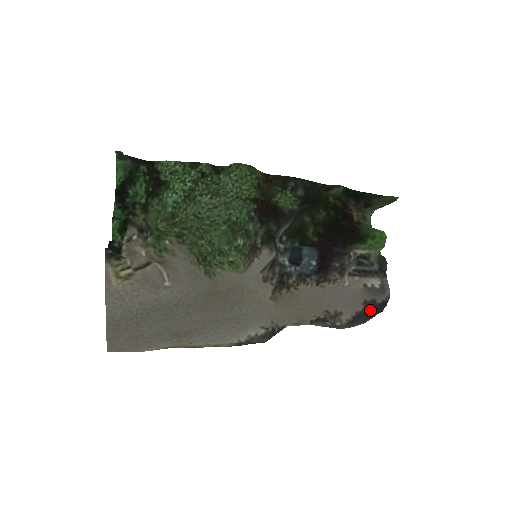
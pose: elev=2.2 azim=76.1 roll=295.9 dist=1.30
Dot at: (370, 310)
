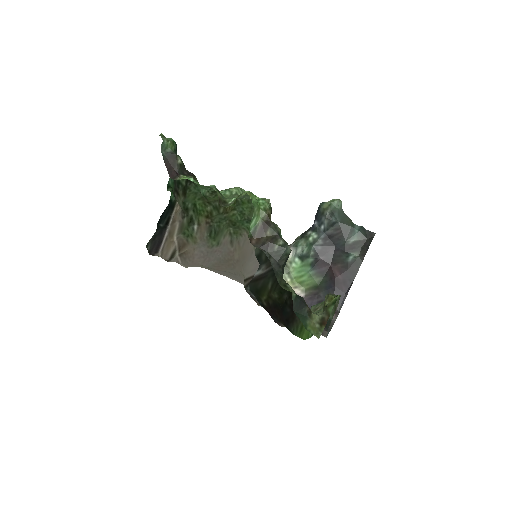
Dot at: occluded
